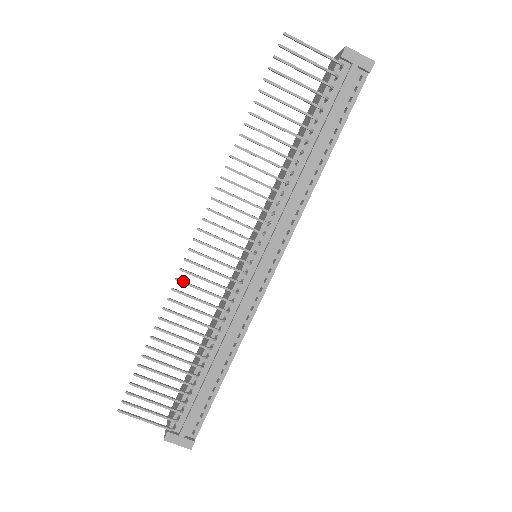
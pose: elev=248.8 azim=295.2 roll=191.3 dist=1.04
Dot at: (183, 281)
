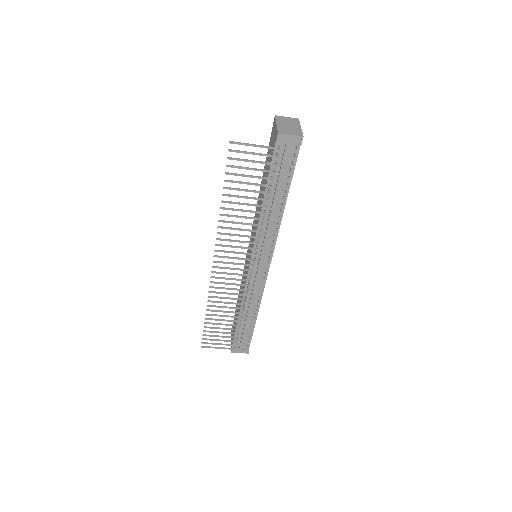
Dot at: (214, 287)
